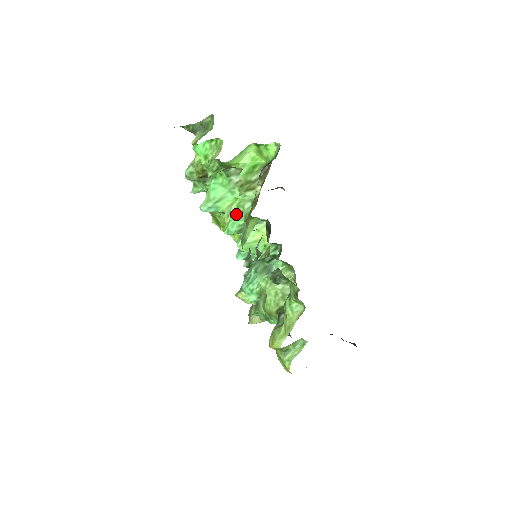
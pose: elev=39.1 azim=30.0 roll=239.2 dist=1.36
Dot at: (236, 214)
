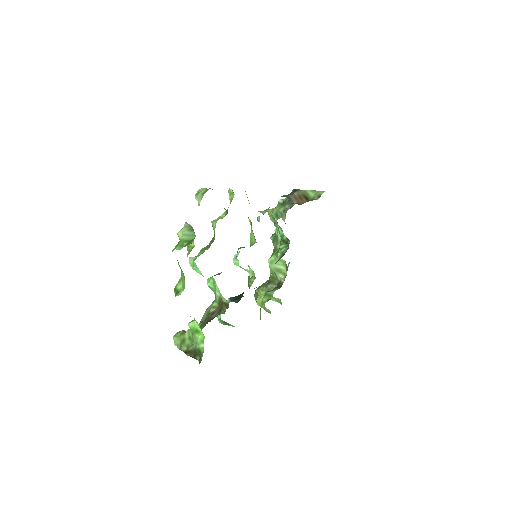
Dot at: (213, 284)
